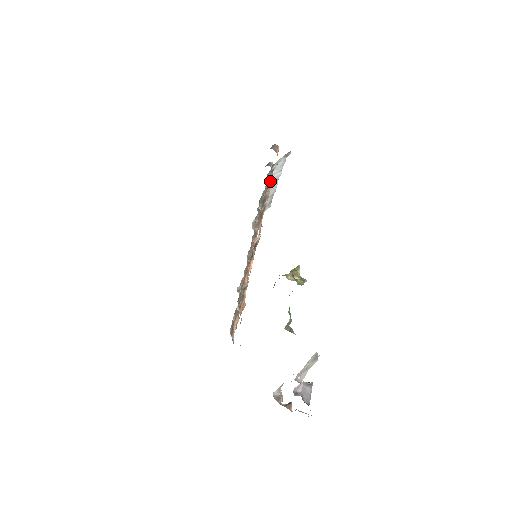
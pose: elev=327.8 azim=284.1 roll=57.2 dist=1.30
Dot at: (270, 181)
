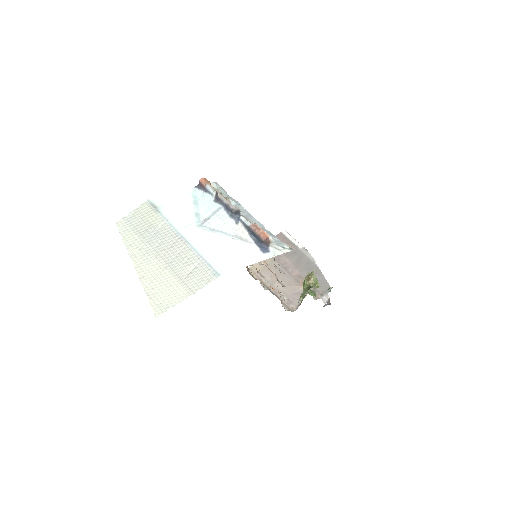
Dot at: (274, 260)
